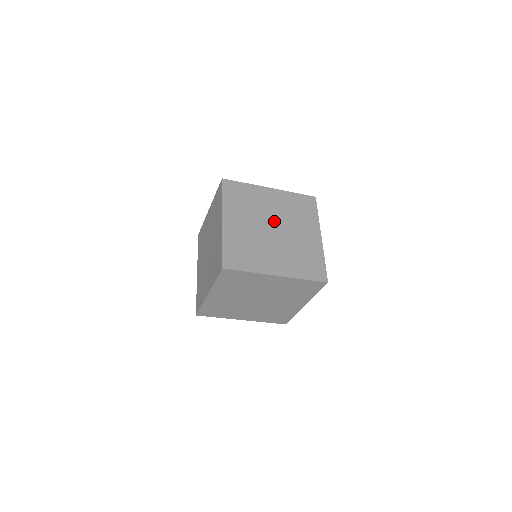
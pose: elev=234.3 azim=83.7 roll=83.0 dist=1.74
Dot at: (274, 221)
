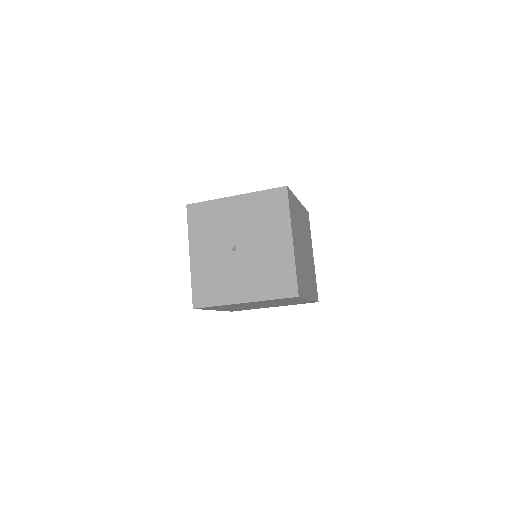
Dot at: (239, 238)
